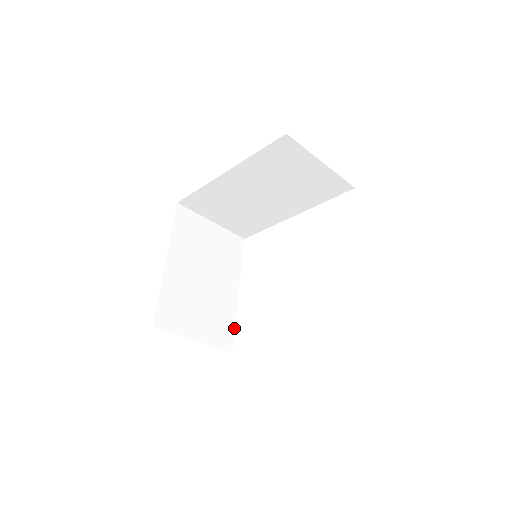
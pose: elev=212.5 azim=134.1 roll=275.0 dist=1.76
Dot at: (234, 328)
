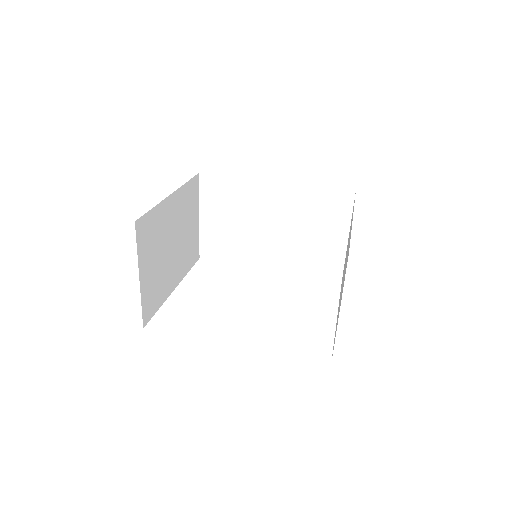
Dot at: occluded
